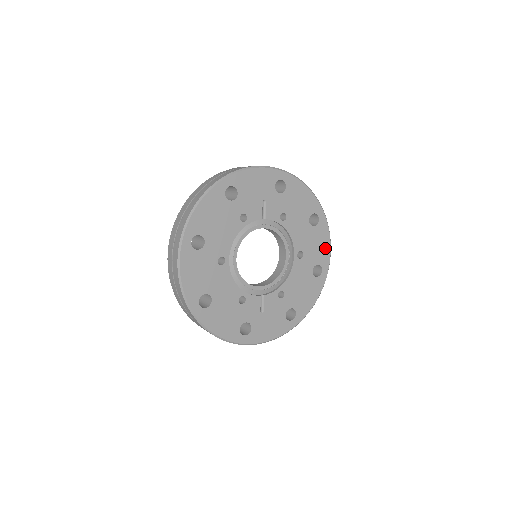
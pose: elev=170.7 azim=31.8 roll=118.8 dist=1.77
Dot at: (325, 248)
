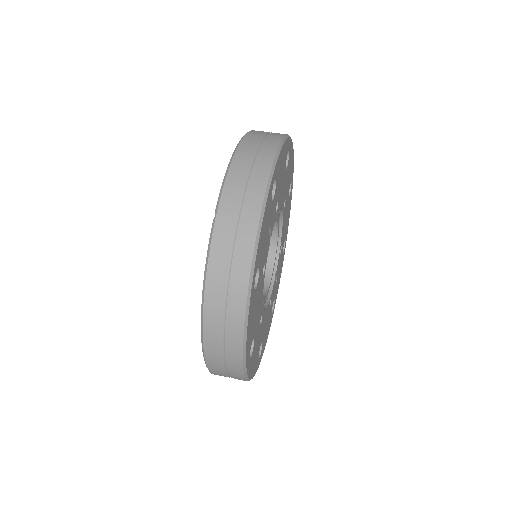
Dot at: (292, 163)
